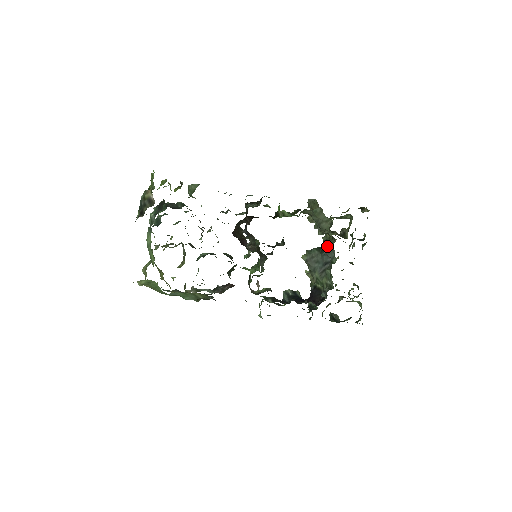
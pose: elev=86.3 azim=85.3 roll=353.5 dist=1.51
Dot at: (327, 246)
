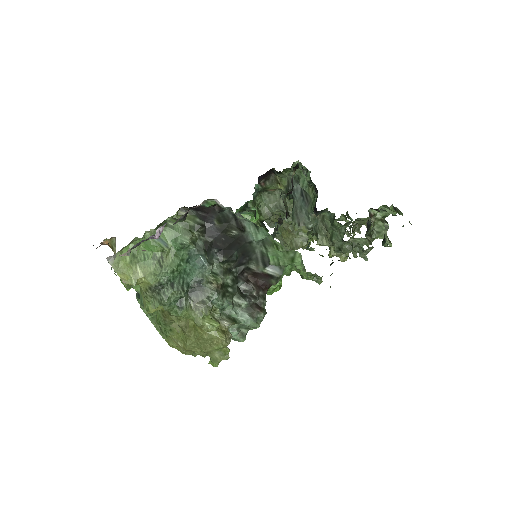
Dot at: (288, 189)
